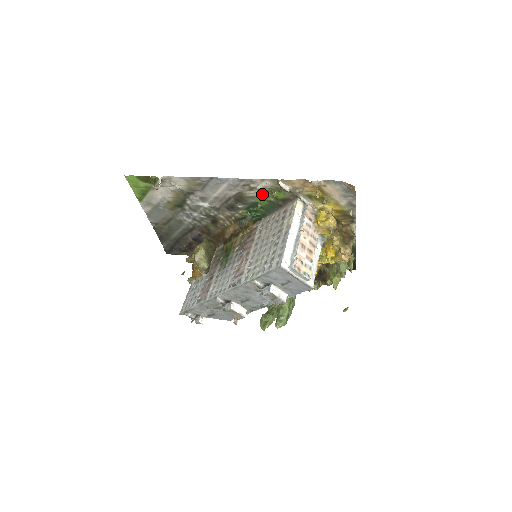
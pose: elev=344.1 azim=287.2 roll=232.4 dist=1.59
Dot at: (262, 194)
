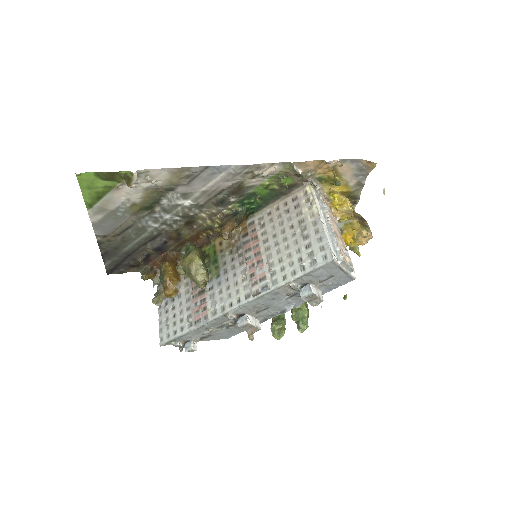
Dot at: (265, 182)
